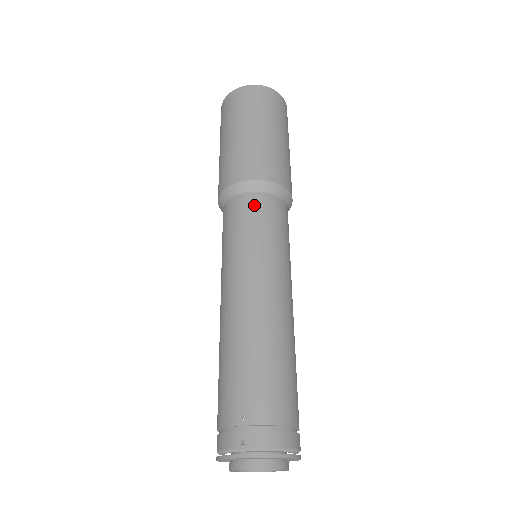
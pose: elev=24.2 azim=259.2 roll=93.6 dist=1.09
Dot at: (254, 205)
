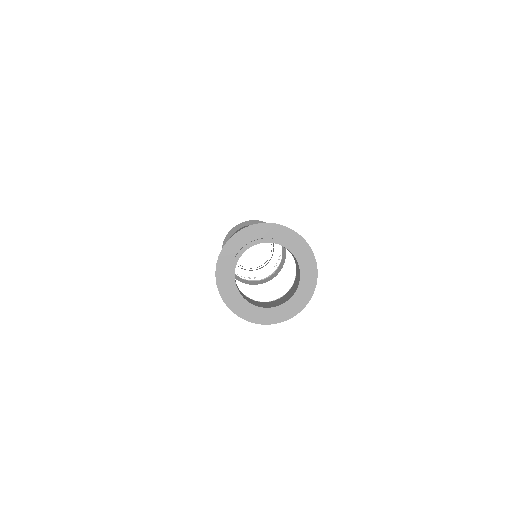
Dot at: occluded
